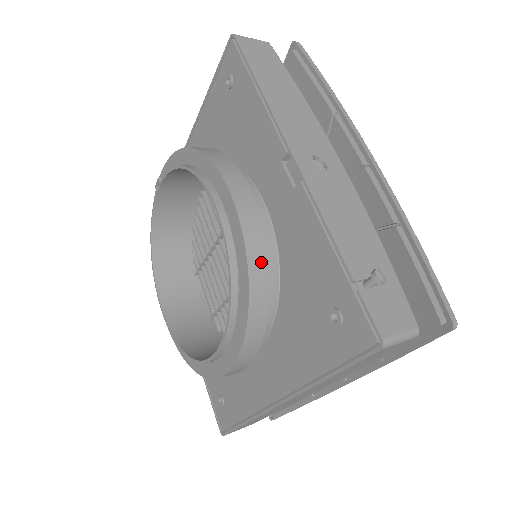
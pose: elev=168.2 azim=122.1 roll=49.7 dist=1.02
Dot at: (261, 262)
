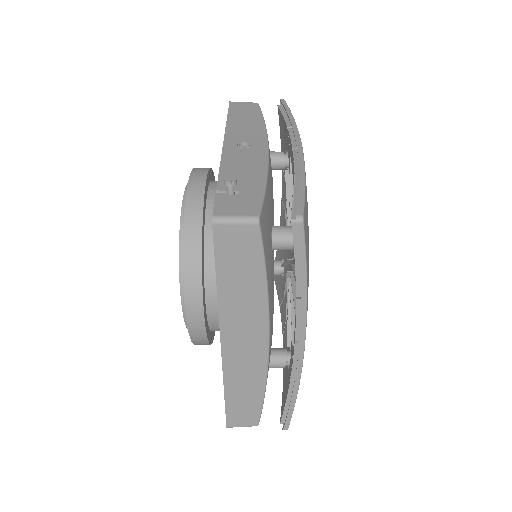
Dot at: (196, 213)
